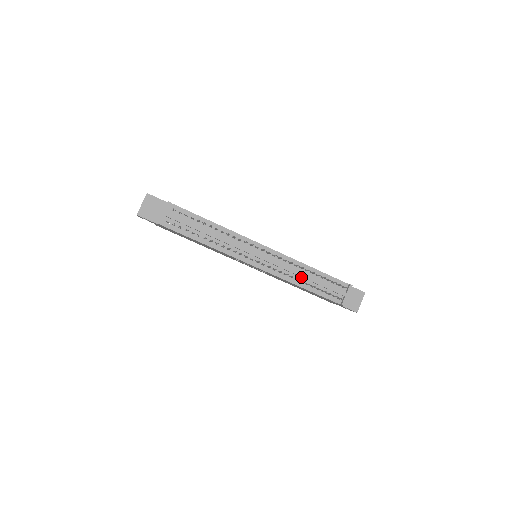
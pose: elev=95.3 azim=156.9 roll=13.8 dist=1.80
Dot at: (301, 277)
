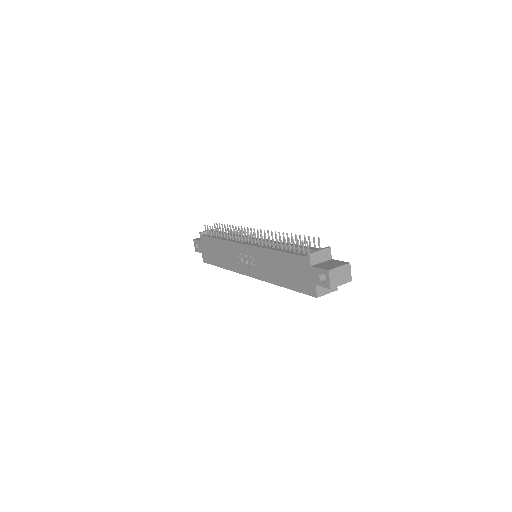
Dot at: (280, 247)
